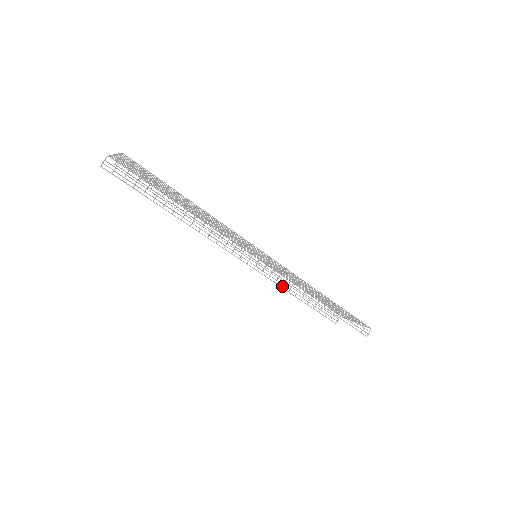
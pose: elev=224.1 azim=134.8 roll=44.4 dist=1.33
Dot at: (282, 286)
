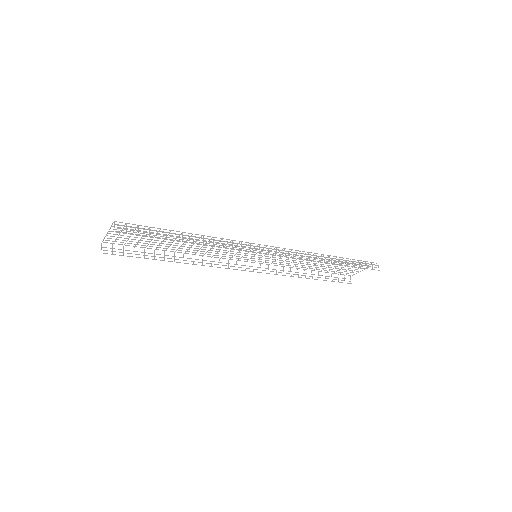
Dot at: (291, 275)
